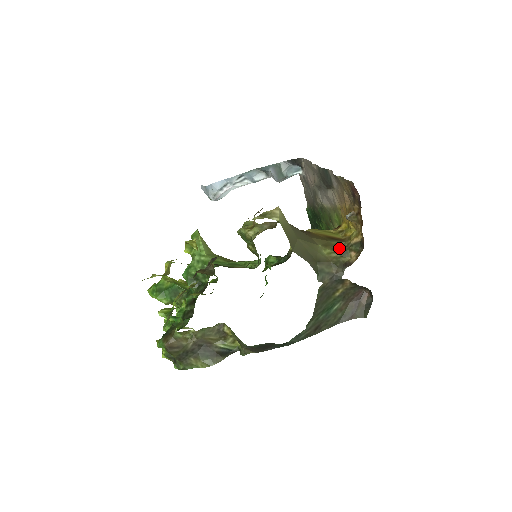
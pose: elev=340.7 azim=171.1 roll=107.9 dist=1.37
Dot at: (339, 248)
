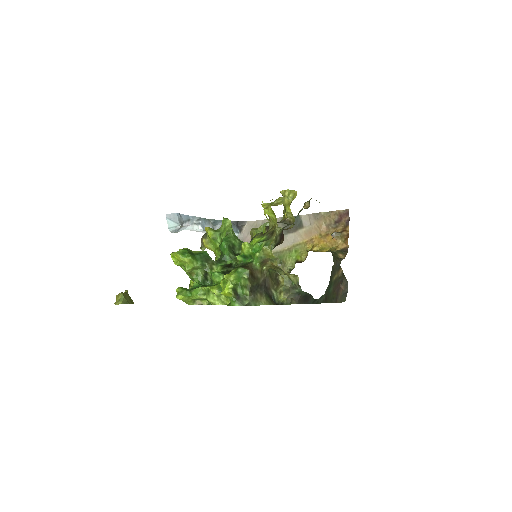
Dot at: occluded
